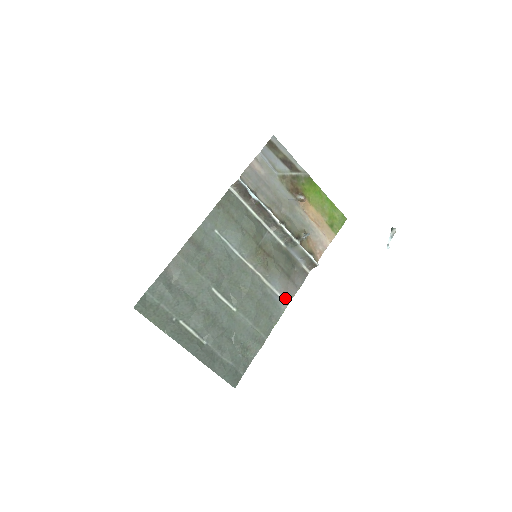
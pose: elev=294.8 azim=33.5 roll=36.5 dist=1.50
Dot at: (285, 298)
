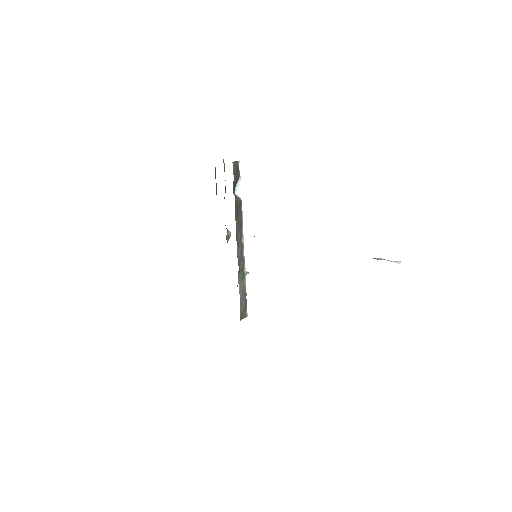
Dot at: occluded
